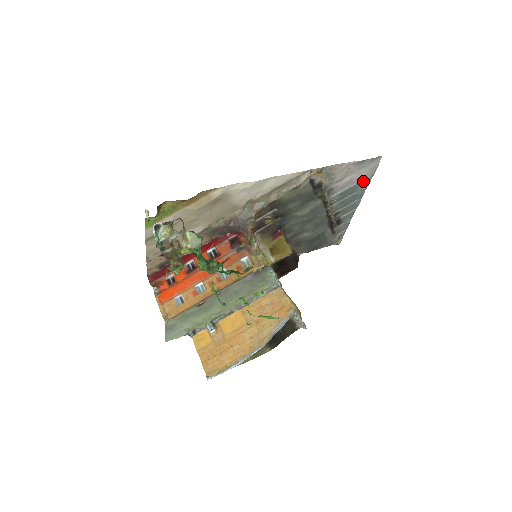
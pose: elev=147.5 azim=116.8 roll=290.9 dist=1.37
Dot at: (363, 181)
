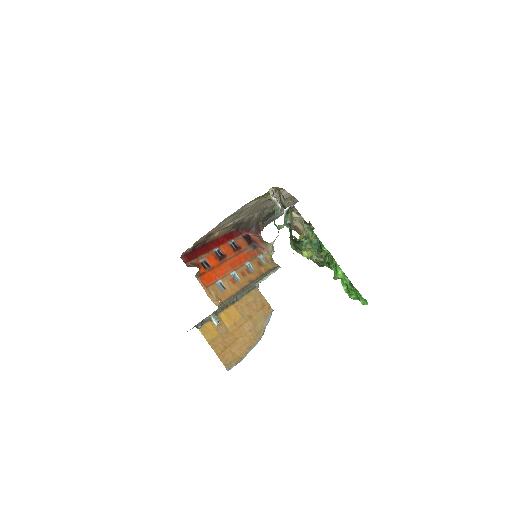
Dot at: (281, 215)
